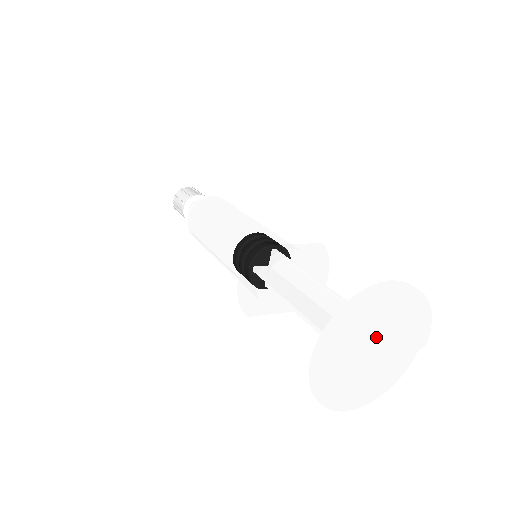
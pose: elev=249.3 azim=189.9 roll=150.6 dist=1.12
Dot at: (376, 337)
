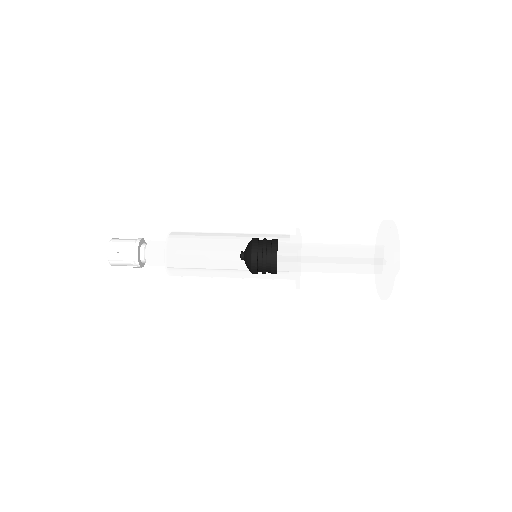
Dot at: occluded
